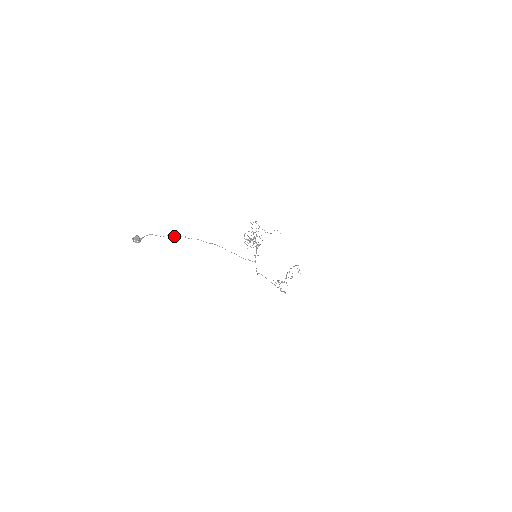
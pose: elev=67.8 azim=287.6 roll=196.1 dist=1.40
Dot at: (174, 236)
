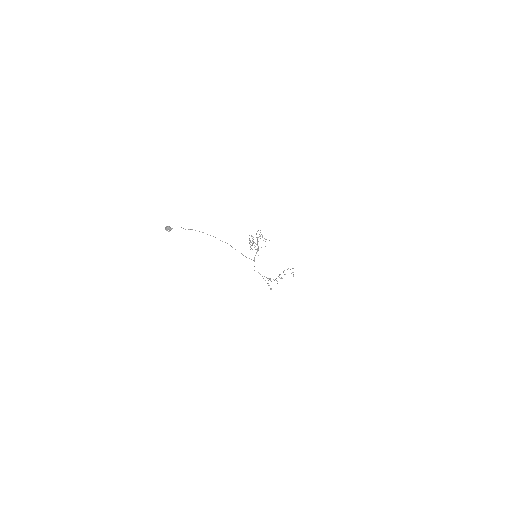
Dot at: occluded
